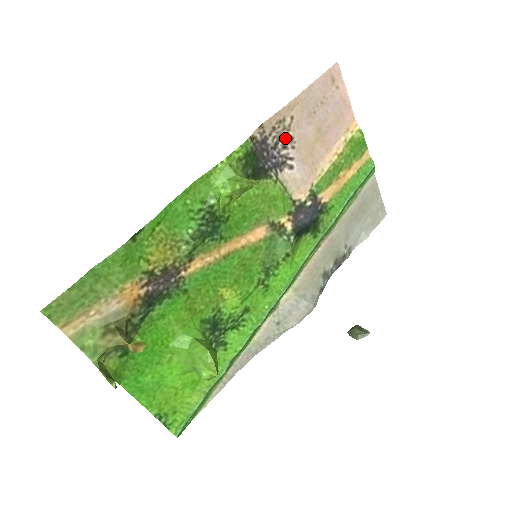
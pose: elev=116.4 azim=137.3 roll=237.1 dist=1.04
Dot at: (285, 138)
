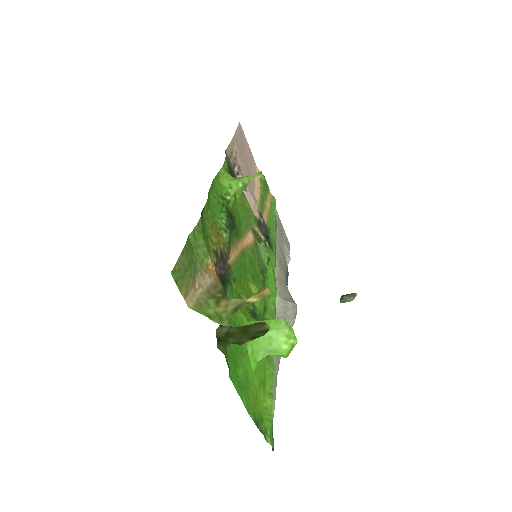
Dot at: (236, 166)
